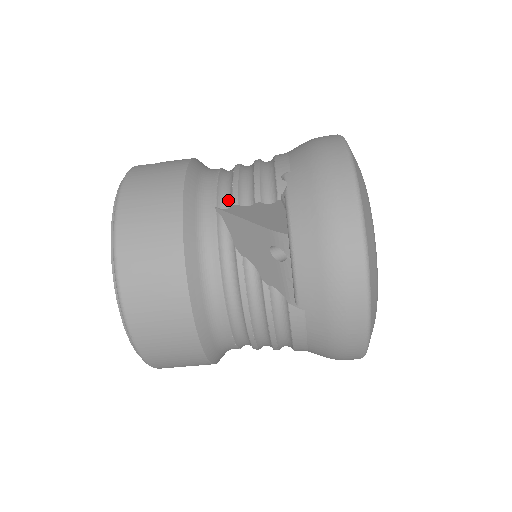
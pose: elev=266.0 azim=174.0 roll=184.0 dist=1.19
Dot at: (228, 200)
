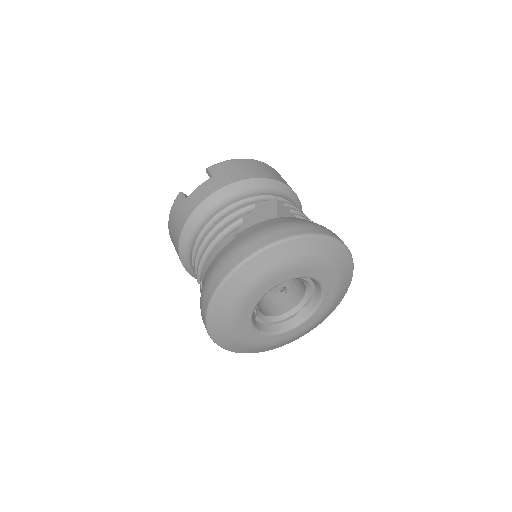
Dot at: occluded
